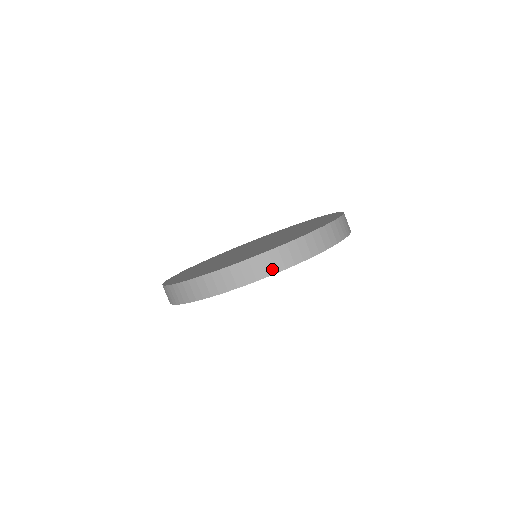
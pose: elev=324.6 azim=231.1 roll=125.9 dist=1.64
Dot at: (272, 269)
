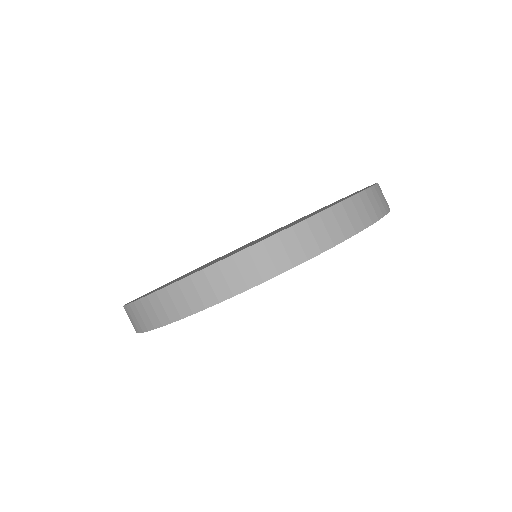
Dot at: (383, 208)
